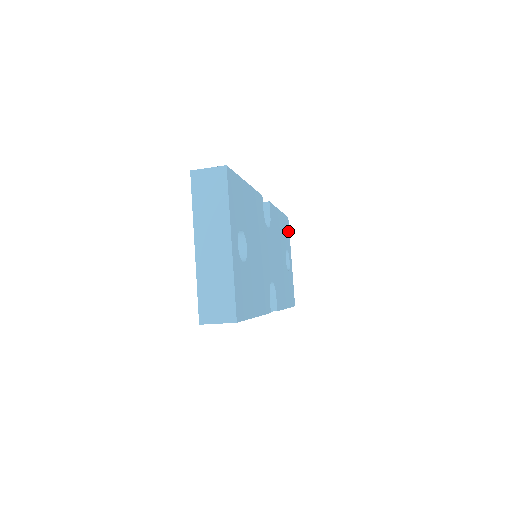
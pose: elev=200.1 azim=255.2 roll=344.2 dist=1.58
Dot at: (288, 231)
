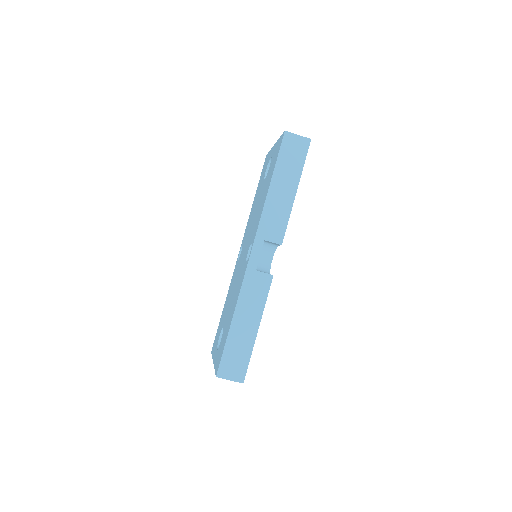
Dot at: occluded
